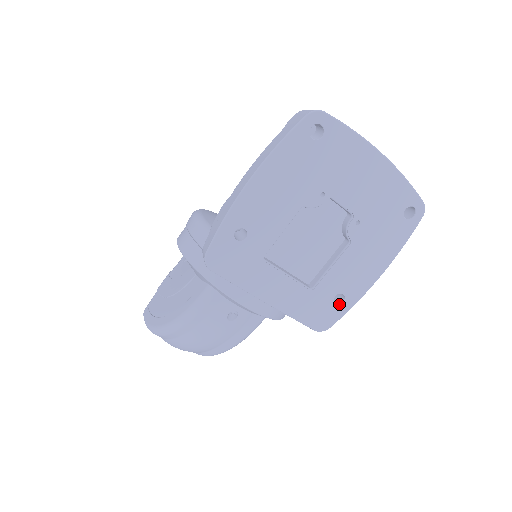
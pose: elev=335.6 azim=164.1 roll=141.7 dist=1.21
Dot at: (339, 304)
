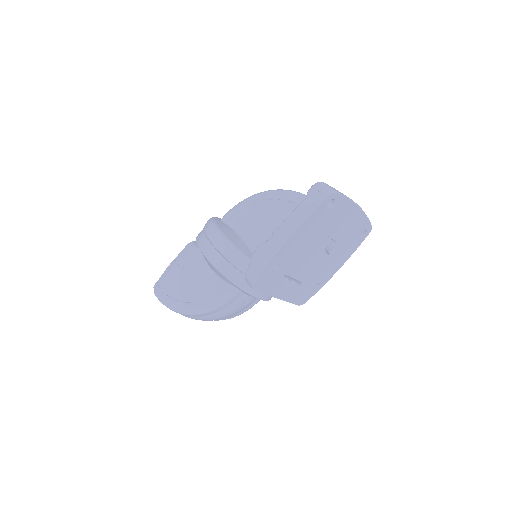
Dot at: (315, 289)
